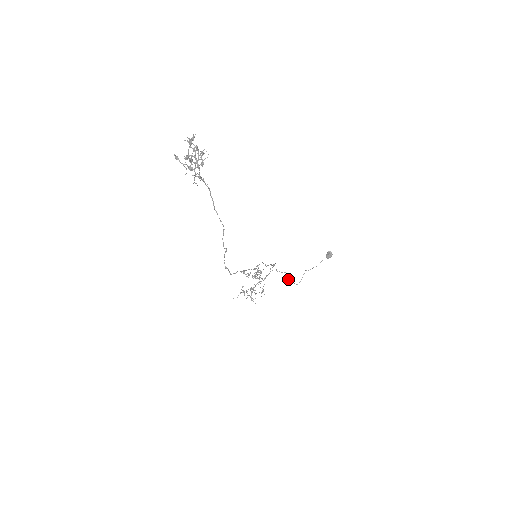
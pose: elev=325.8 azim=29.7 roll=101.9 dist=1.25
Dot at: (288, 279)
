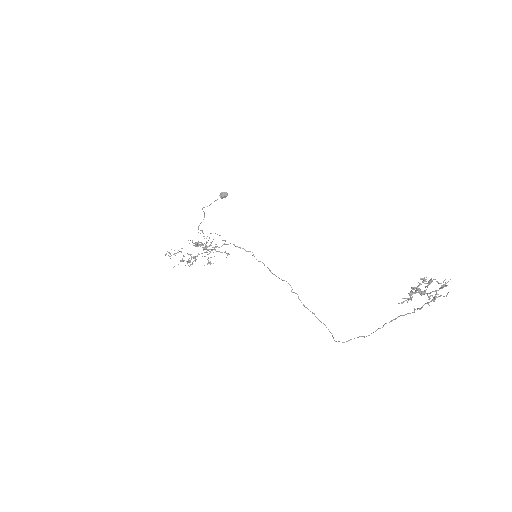
Dot at: occluded
